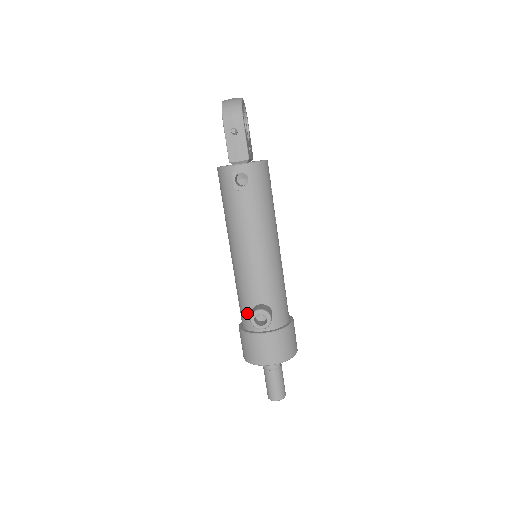
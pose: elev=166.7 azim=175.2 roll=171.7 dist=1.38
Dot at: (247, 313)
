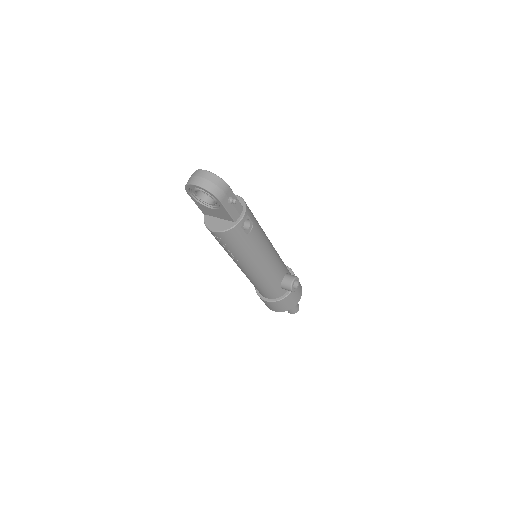
Dot at: (277, 290)
